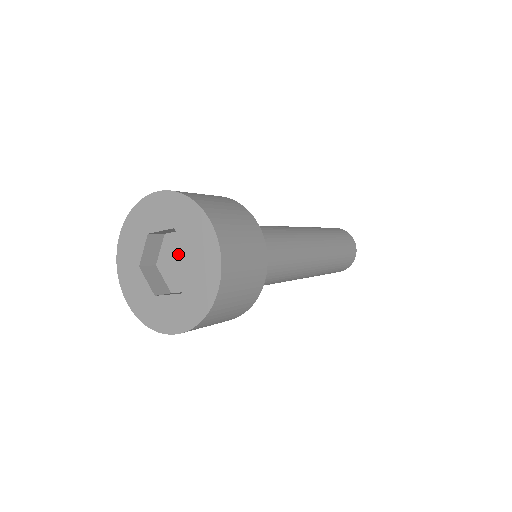
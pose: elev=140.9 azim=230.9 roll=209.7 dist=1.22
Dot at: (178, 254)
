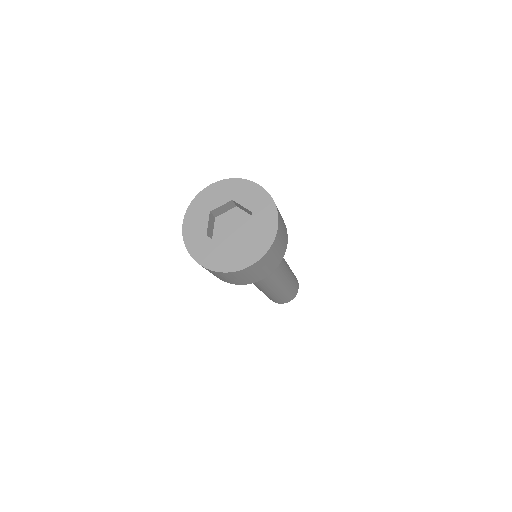
Dot at: (236, 224)
